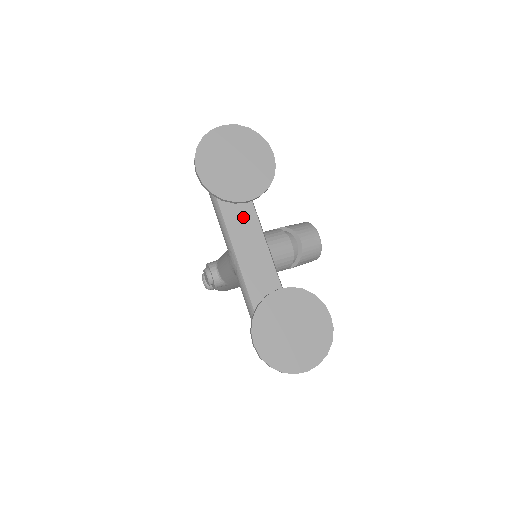
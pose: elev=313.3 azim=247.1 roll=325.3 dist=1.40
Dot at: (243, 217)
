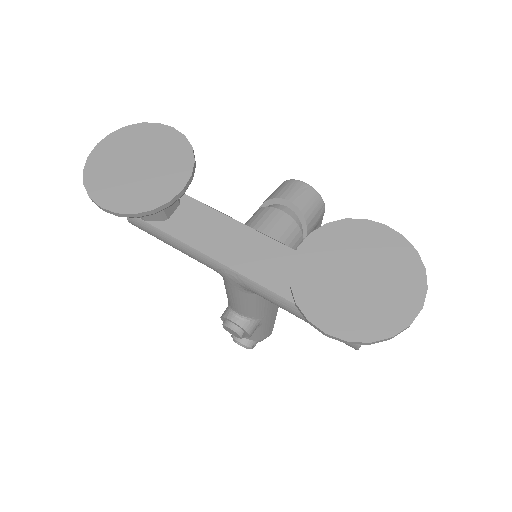
Dot at: (203, 224)
